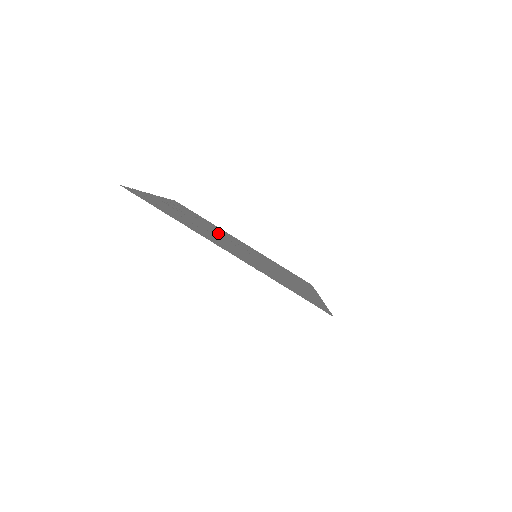
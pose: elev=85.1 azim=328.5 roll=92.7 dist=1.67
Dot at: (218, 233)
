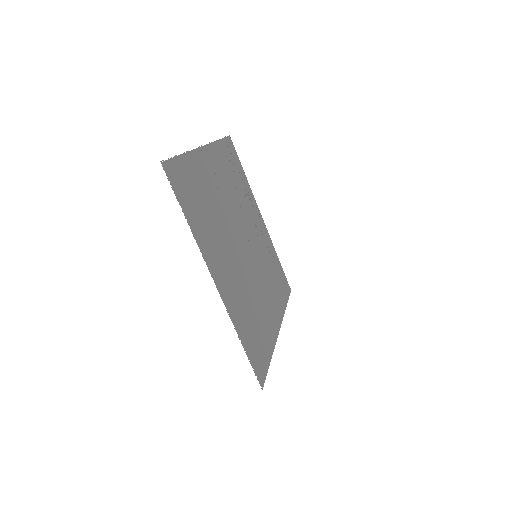
Dot at: (237, 217)
